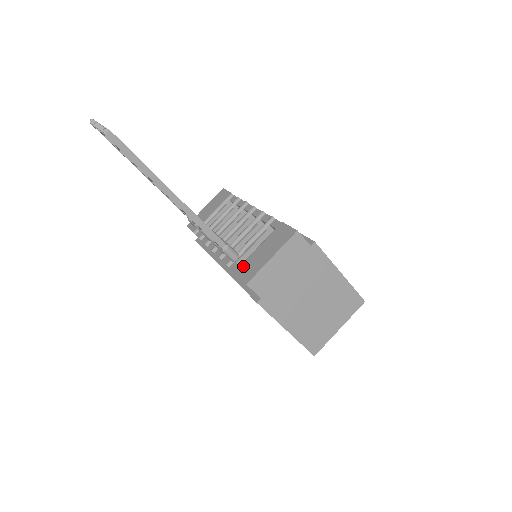
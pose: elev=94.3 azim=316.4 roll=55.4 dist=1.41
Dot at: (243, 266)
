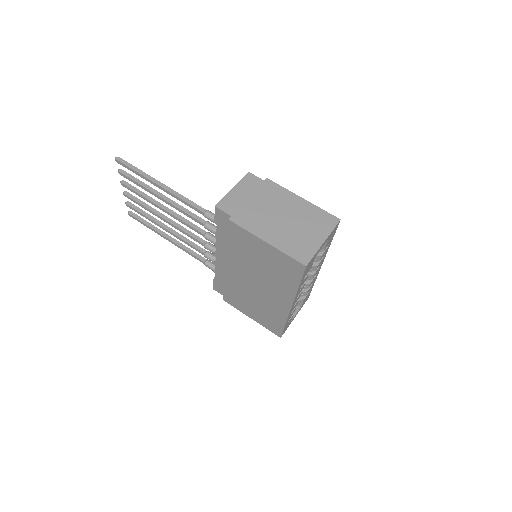
Dot at: occluded
